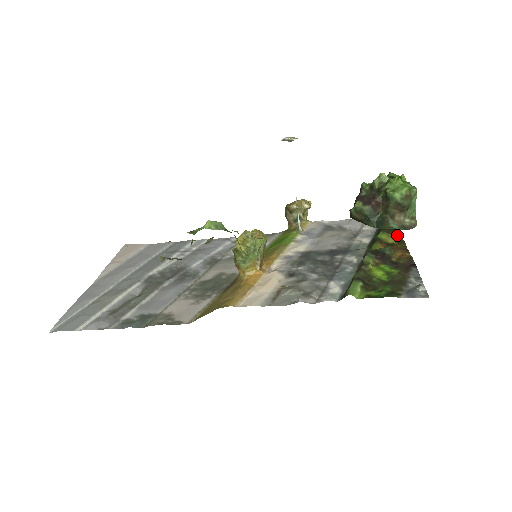
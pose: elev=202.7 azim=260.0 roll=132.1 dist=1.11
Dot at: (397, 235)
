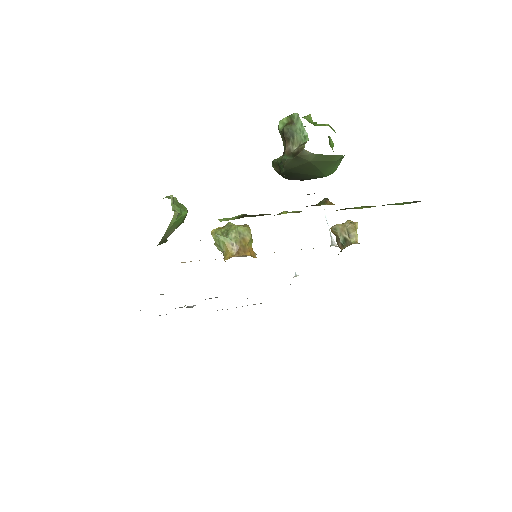
Dot at: occluded
